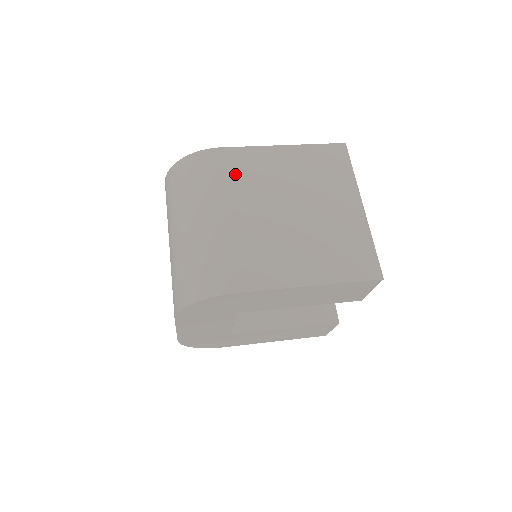
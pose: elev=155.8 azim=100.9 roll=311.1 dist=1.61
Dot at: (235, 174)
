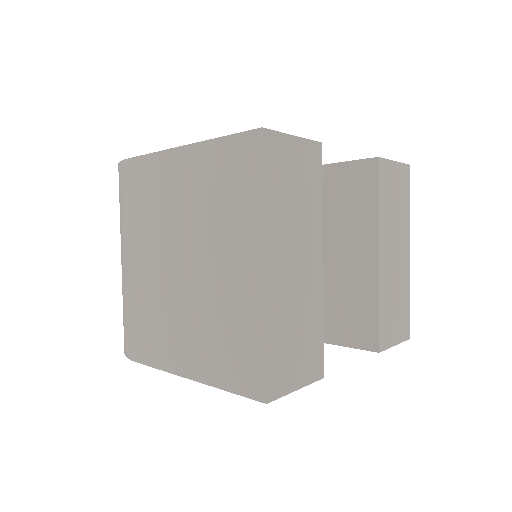
Dot at: (138, 201)
